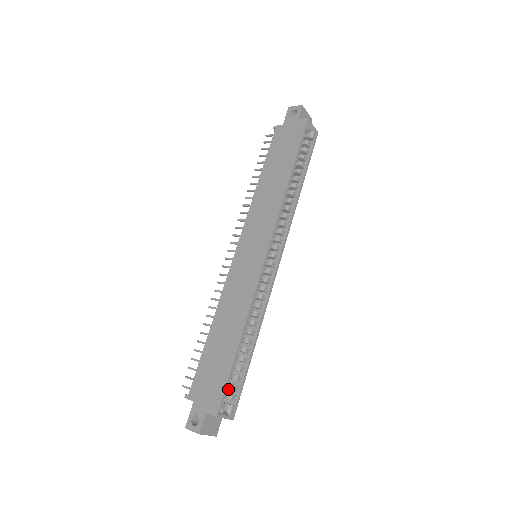
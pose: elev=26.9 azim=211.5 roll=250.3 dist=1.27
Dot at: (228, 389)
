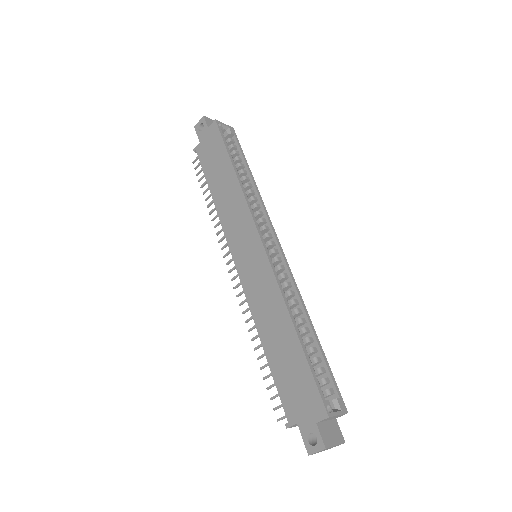
Dot at: (321, 389)
